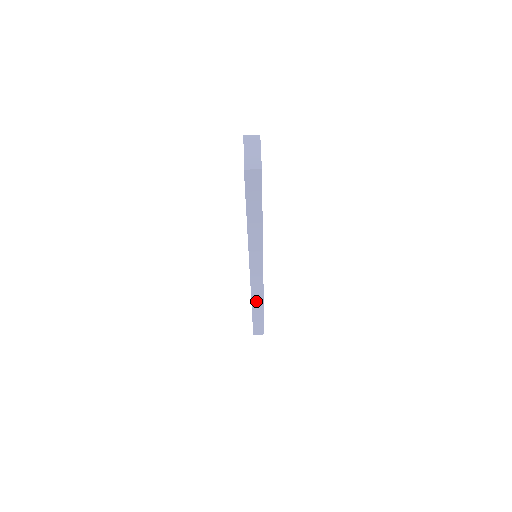
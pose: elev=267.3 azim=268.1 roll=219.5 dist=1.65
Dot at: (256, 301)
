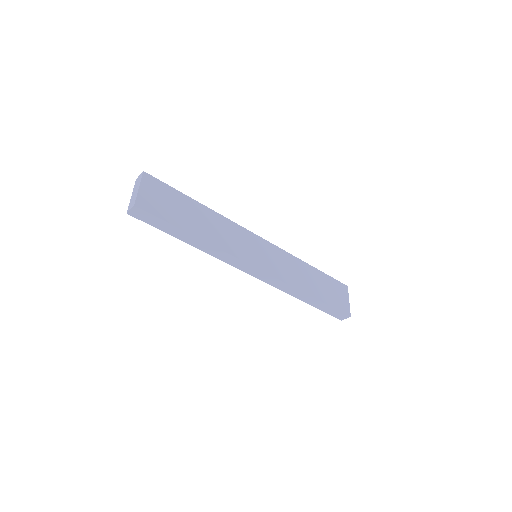
Dot at: (295, 293)
